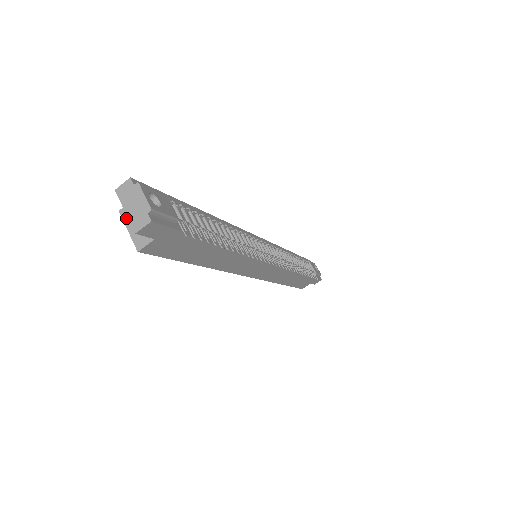
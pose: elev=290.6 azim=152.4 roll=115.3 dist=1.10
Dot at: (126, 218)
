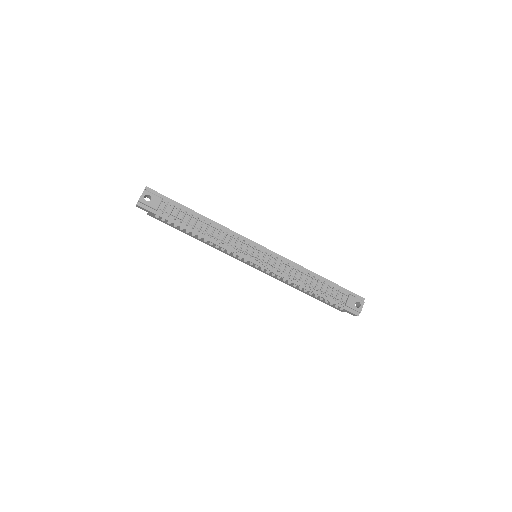
Dot at: occluded
